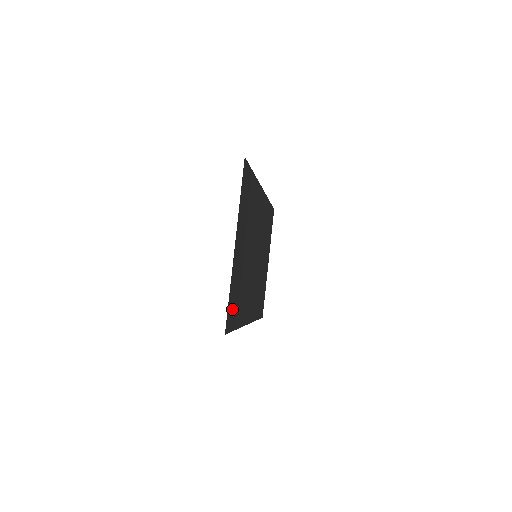
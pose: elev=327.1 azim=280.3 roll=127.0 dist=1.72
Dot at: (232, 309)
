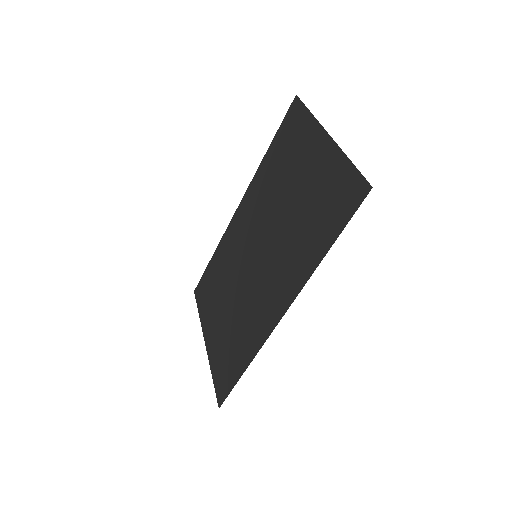
Dot at: (342, 196)
